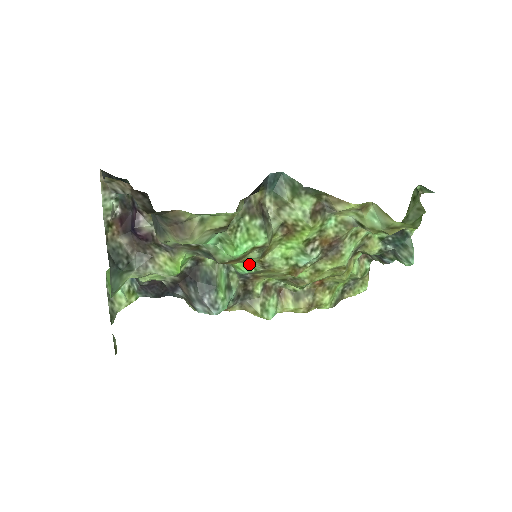
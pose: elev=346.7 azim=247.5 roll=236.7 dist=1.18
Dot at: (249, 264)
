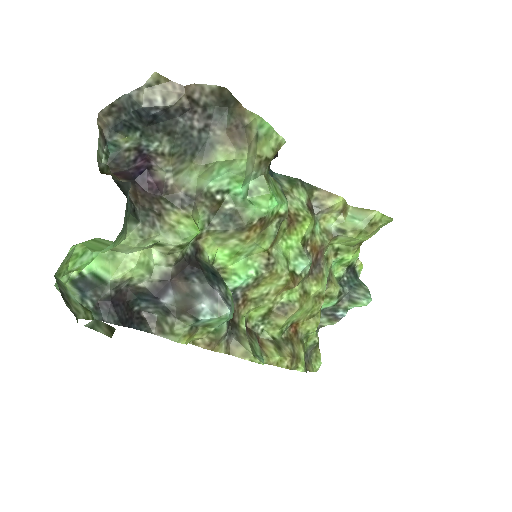
Dot at: (250, 264)
